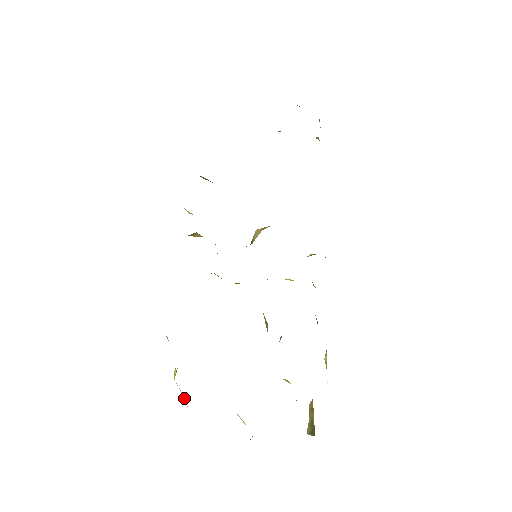
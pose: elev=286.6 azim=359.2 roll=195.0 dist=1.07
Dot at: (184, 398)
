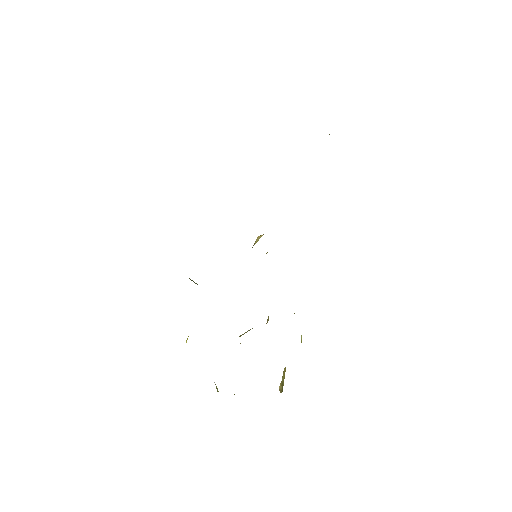
Dot at: occluded
